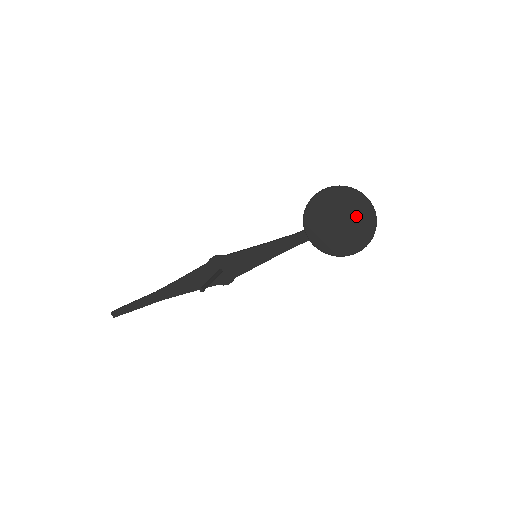
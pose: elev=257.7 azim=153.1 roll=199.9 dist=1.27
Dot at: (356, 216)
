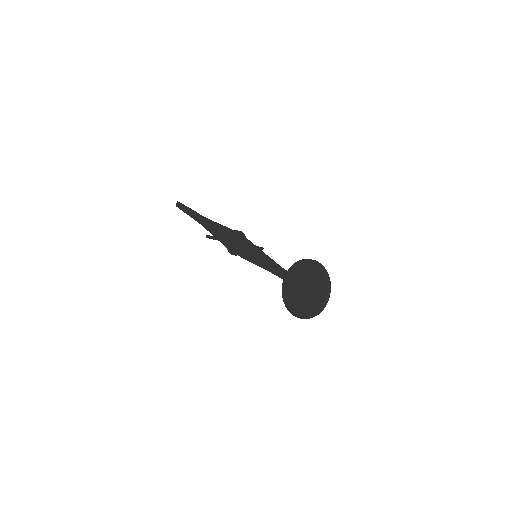
Dot at: (314, 296)
